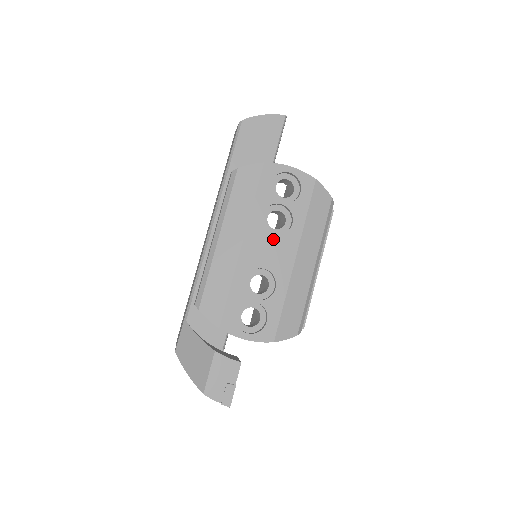
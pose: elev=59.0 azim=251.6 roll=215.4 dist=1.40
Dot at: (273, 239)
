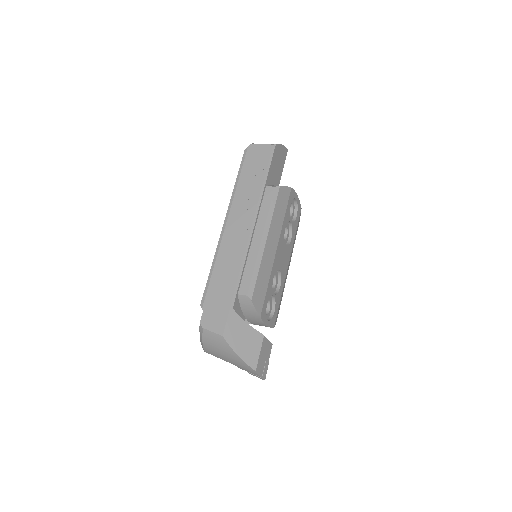
Dot at: (285, 248)
